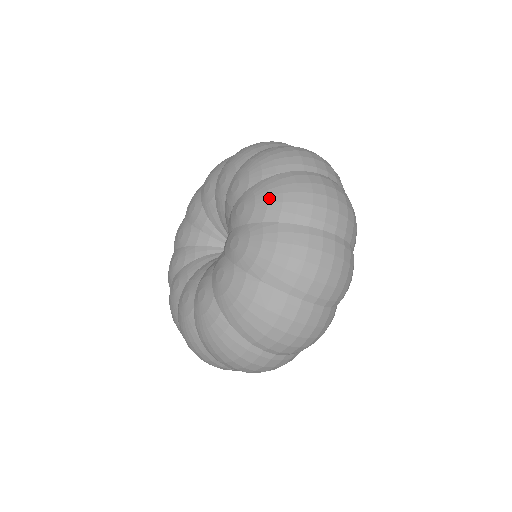
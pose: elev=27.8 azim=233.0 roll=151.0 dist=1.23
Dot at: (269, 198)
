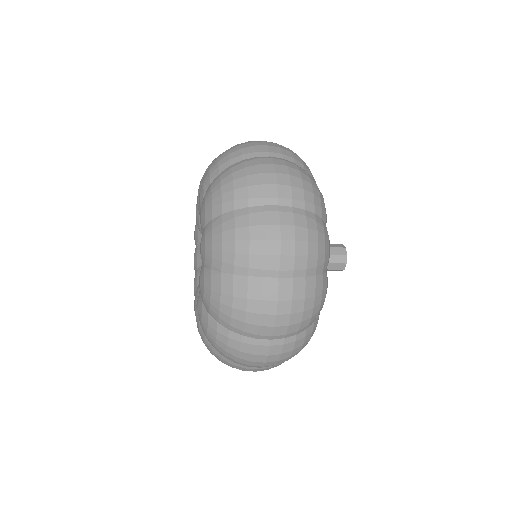
Dot at: (213, 246)
